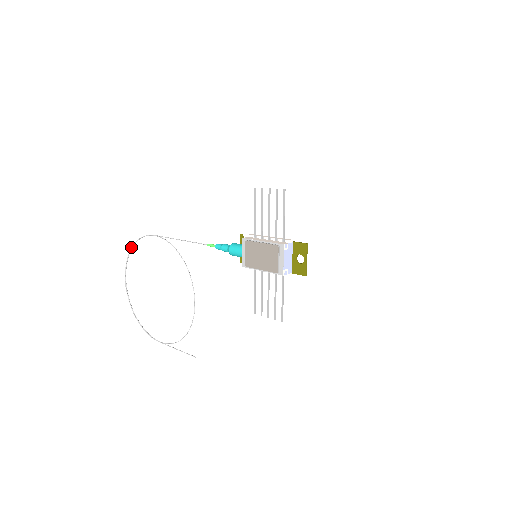
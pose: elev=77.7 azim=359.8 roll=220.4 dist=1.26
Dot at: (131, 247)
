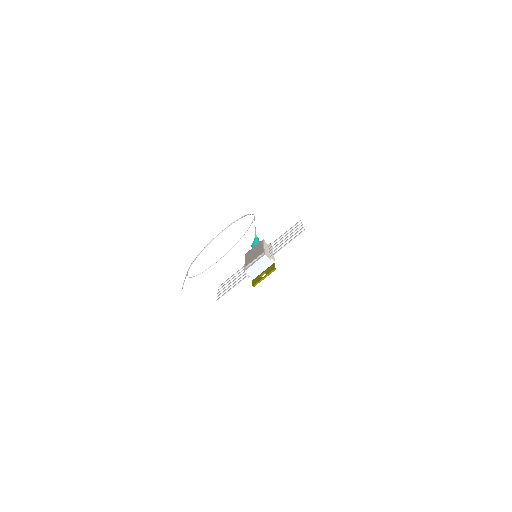
Dot at: (244, 215)
